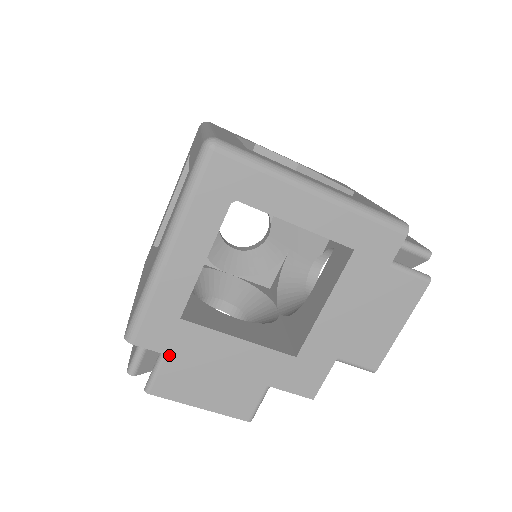
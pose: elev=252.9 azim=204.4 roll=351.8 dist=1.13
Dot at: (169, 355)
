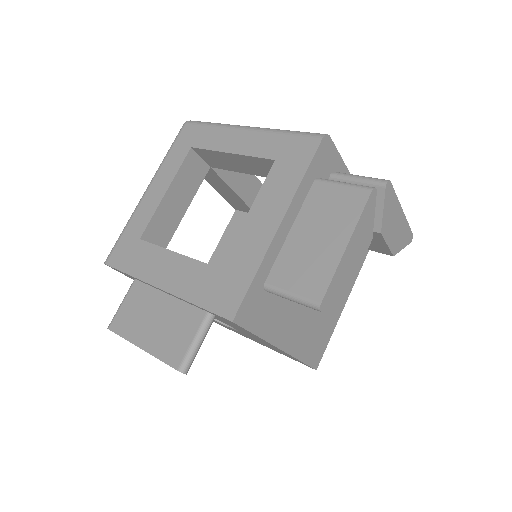
Dot at: (124, 272)
